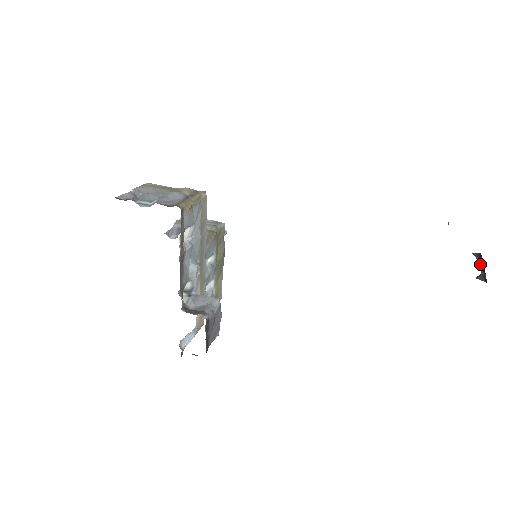
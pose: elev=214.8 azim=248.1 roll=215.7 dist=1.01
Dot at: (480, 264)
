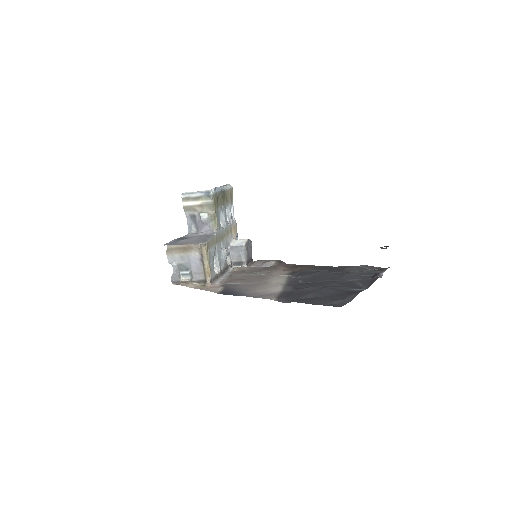
Dot at: occluded
